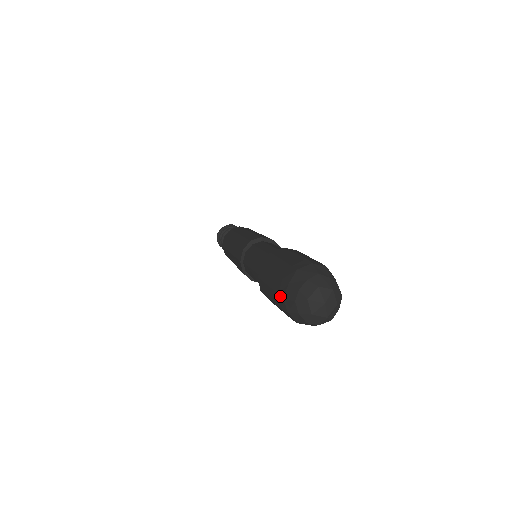
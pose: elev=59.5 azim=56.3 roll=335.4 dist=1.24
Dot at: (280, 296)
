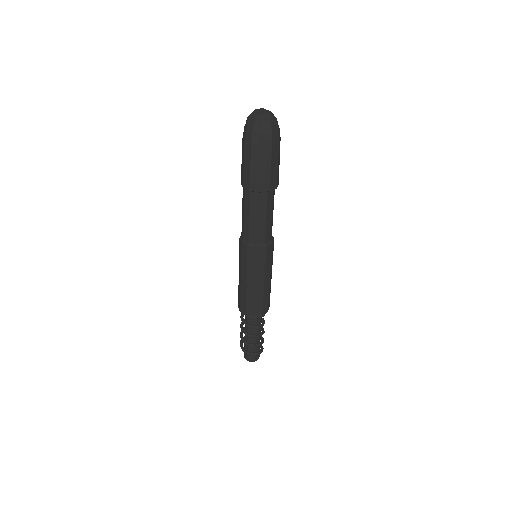
Dot at: (245, 137)
